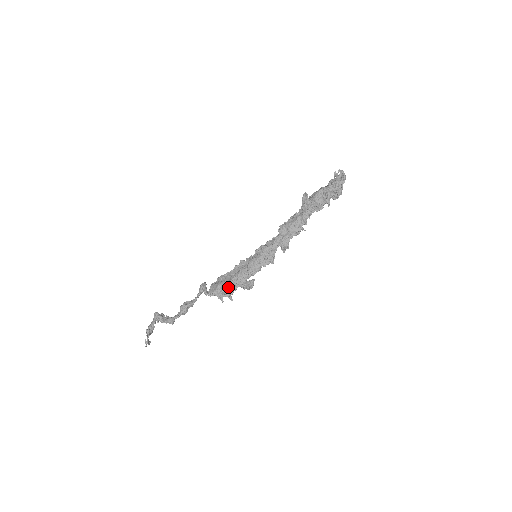
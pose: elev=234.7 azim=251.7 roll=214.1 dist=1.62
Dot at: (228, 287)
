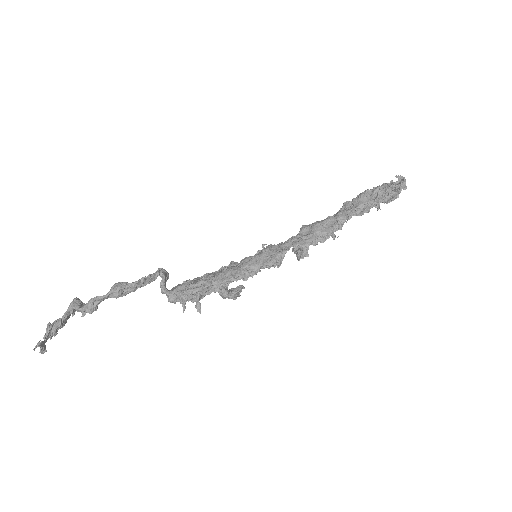
Dot at: (199, 282)
